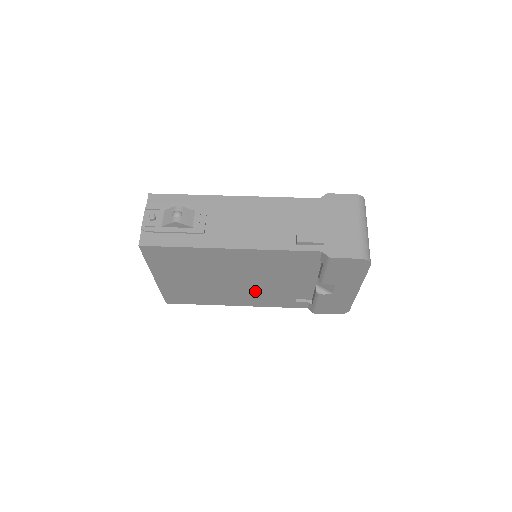
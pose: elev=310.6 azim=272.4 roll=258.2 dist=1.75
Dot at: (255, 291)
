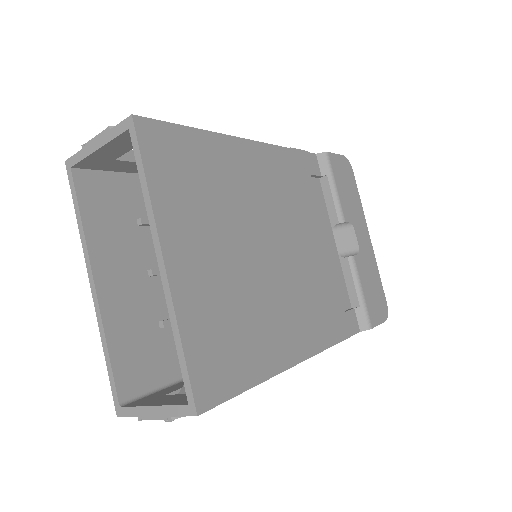
Dot at: (302, 285)
